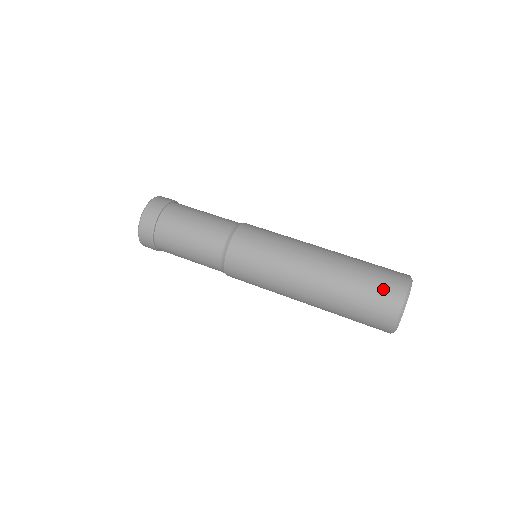
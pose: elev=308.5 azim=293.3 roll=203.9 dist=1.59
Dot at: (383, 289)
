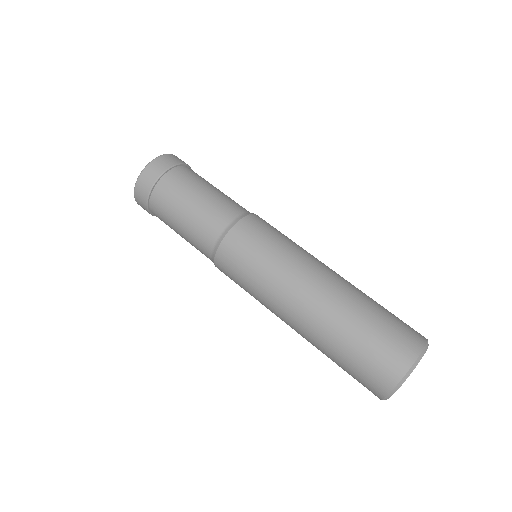
Dot at: (401, 328)
